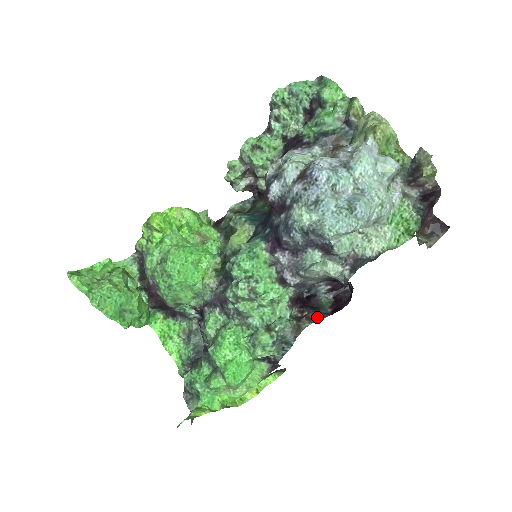
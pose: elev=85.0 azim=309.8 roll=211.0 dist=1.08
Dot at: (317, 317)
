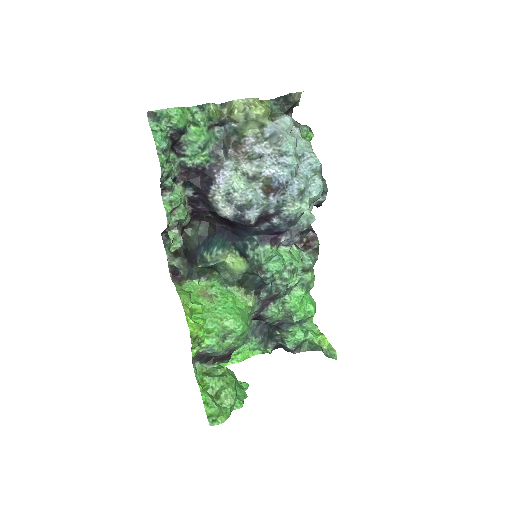
Dot at: (314, 233)
